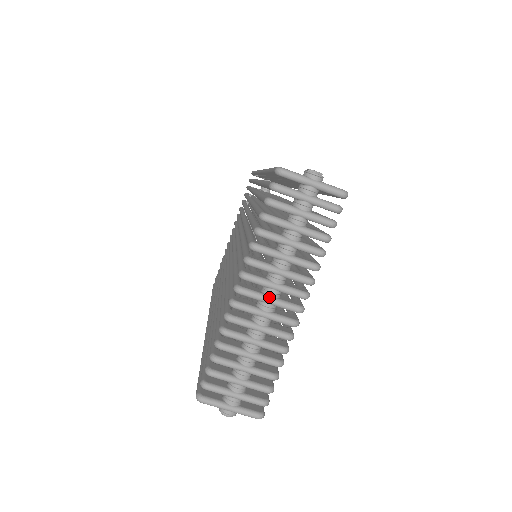
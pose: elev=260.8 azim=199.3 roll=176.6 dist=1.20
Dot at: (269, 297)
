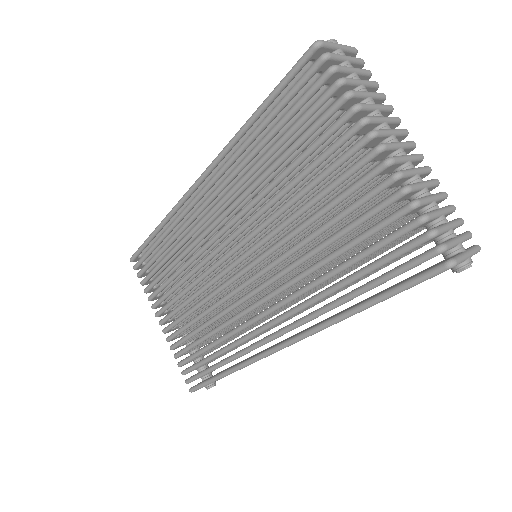
Dot at: (398, 142)
